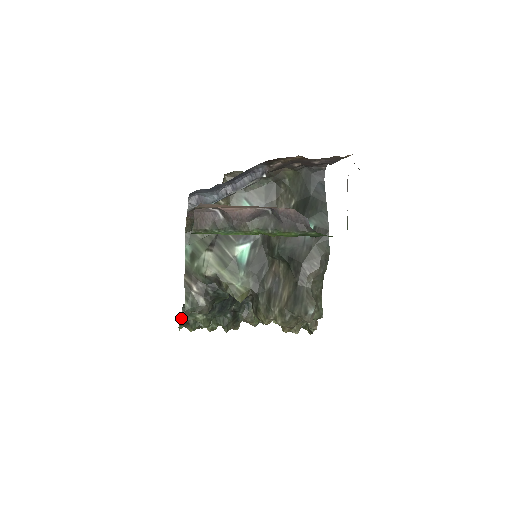
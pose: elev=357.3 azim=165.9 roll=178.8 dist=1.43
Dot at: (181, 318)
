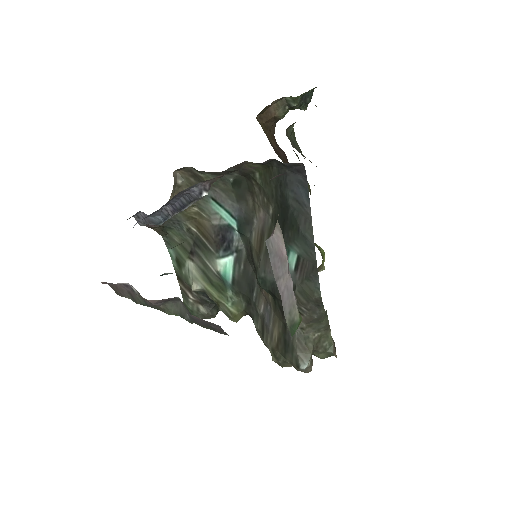
Dot at: occluded
